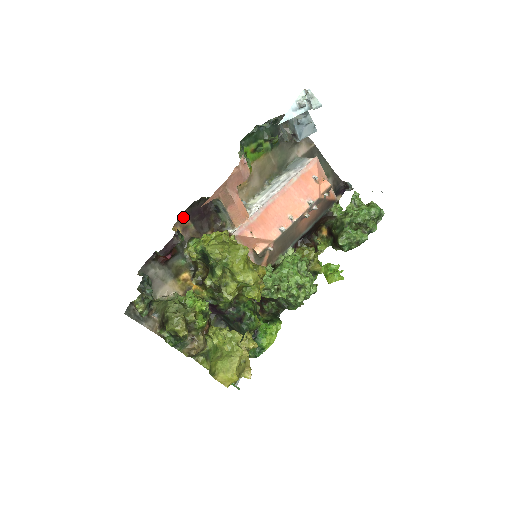
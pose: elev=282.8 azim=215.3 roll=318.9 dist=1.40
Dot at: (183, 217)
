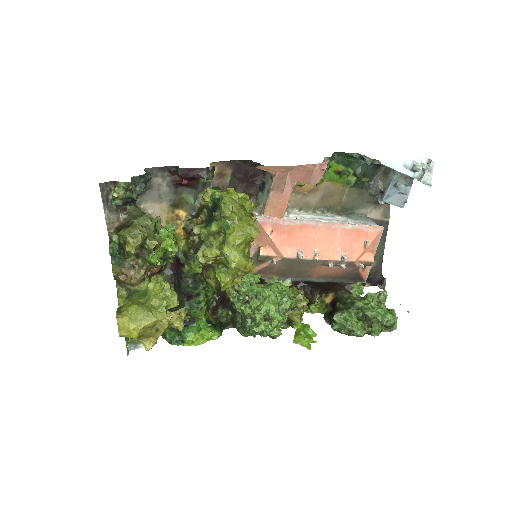
Dot at: (229, 164)
